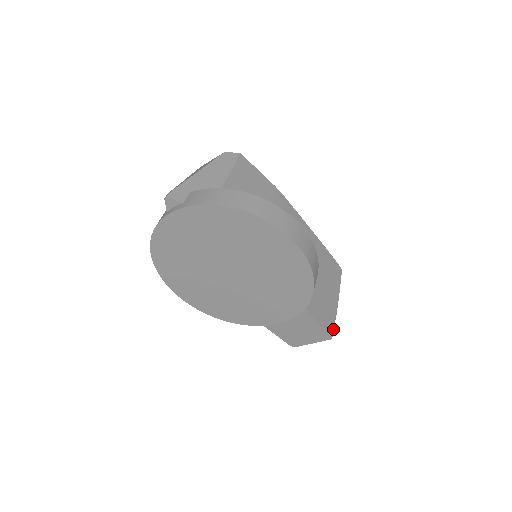
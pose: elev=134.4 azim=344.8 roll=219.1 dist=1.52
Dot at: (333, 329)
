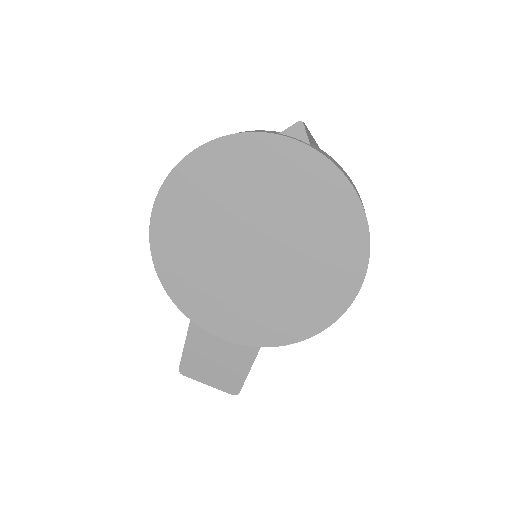
Dot at: occluded
